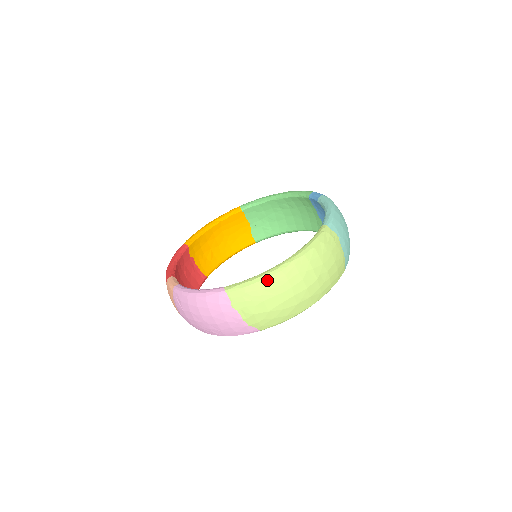
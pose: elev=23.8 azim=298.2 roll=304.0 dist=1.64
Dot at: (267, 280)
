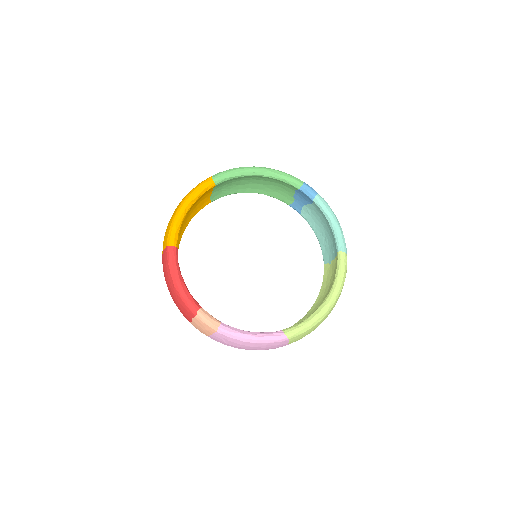
Dot at: (319, 322)
